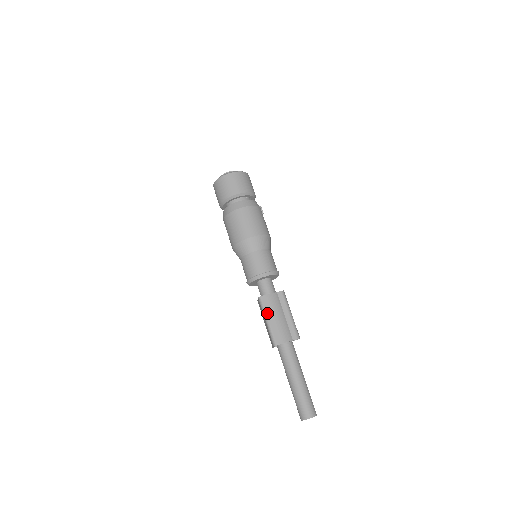
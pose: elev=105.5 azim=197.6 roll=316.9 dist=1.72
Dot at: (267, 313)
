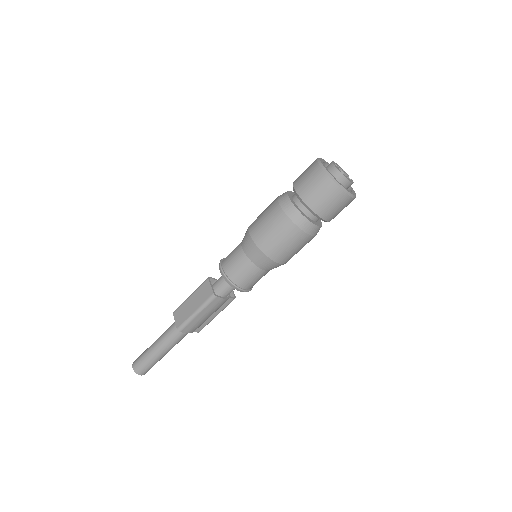
Dot at: (204, 310)
